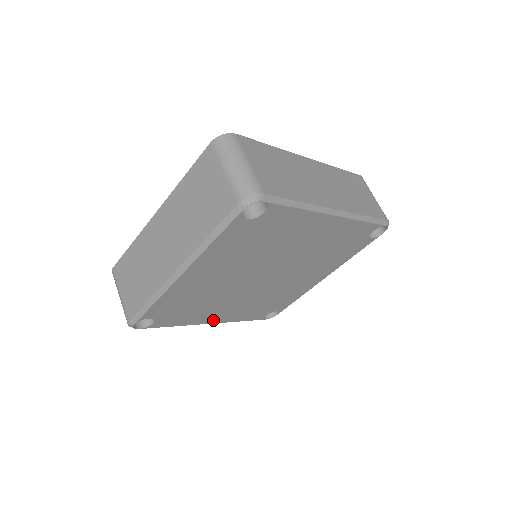
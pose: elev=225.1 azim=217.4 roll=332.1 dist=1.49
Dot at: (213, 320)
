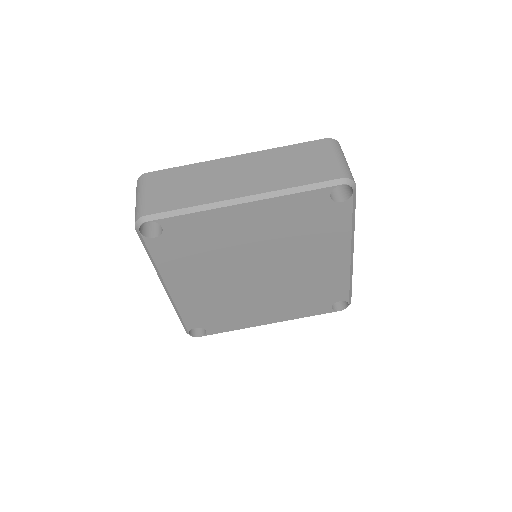
Dot at: (174, 288)
